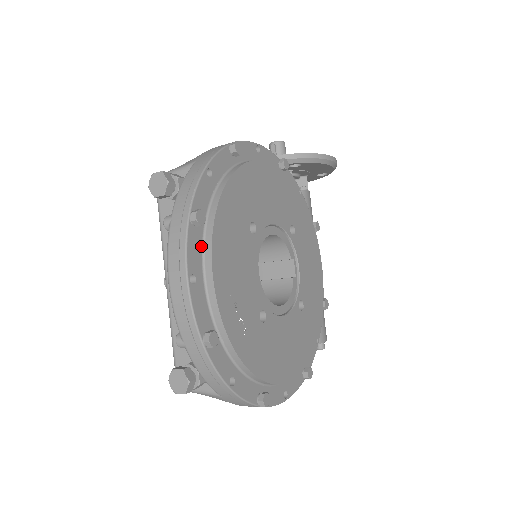
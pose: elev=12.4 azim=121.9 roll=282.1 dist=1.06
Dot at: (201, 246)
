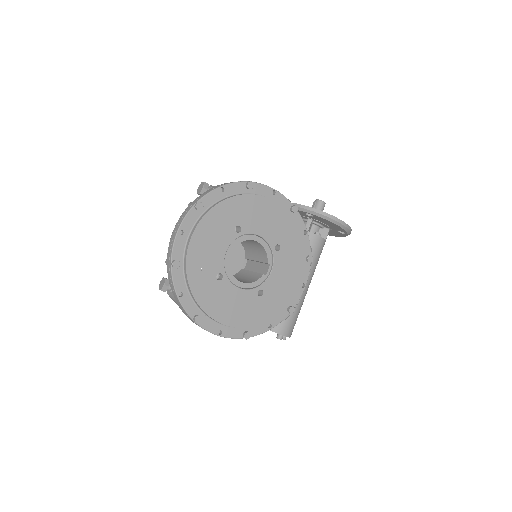
Dot at: (196, 221)
